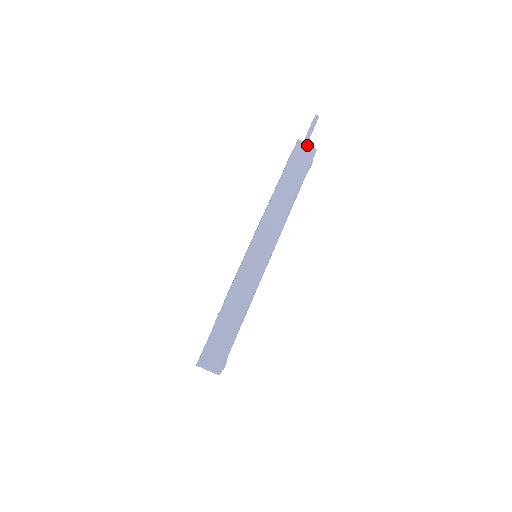
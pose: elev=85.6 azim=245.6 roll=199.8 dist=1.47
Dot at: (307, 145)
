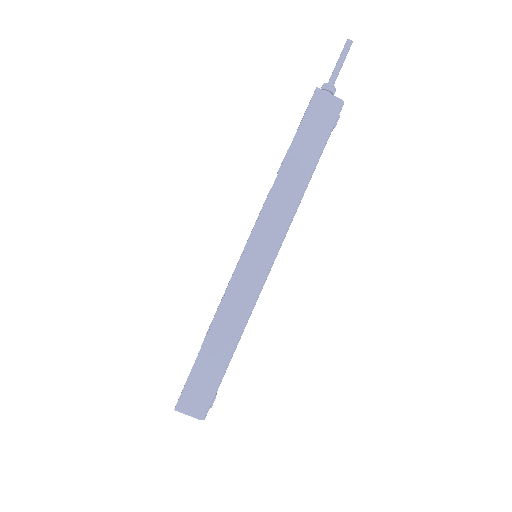
Dot at: (330, 96)
